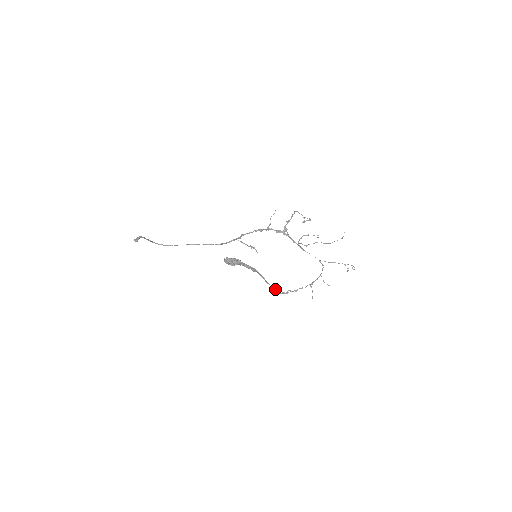
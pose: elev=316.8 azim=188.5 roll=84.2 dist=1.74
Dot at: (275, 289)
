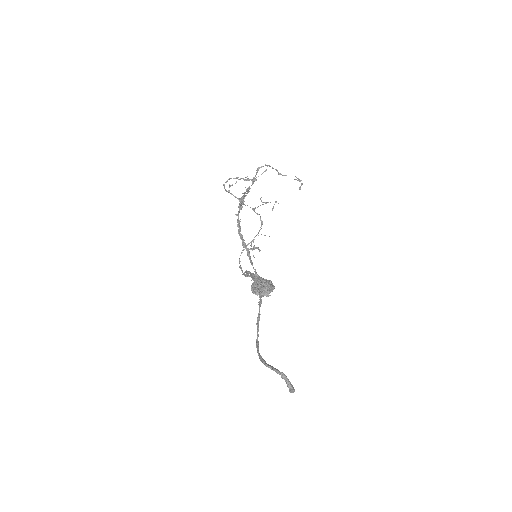
Dot at: (245, 276)
